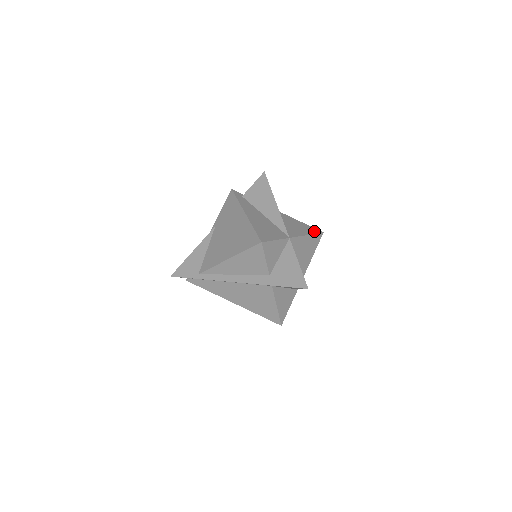
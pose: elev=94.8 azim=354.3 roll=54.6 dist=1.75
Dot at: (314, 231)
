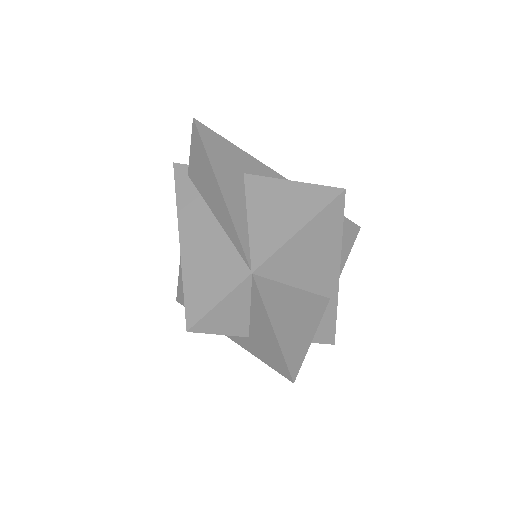
Dot at: (320, 201)
